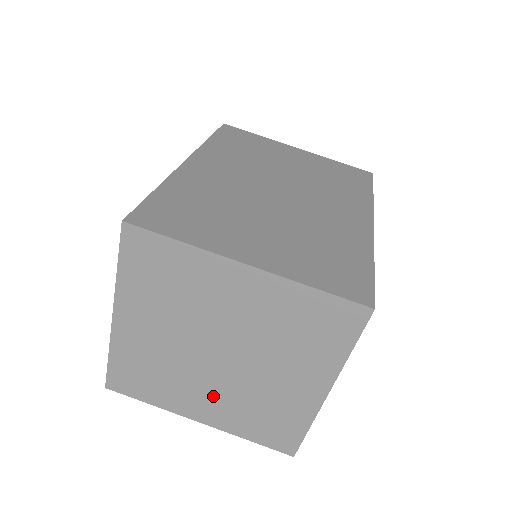
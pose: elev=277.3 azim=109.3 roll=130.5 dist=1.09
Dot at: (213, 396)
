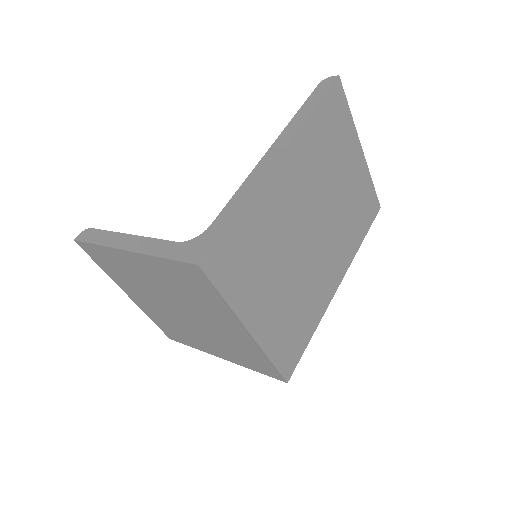
Dot at: (152, 305)
